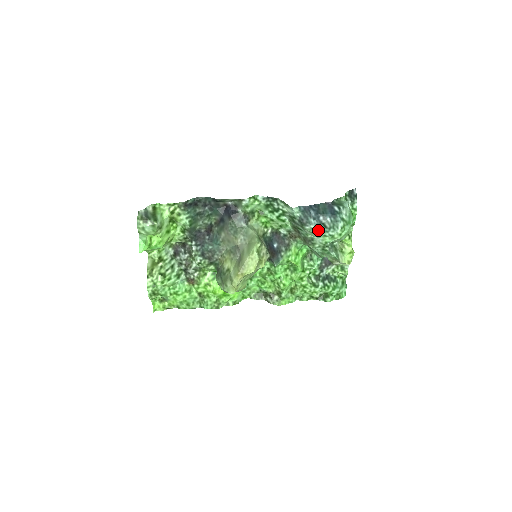
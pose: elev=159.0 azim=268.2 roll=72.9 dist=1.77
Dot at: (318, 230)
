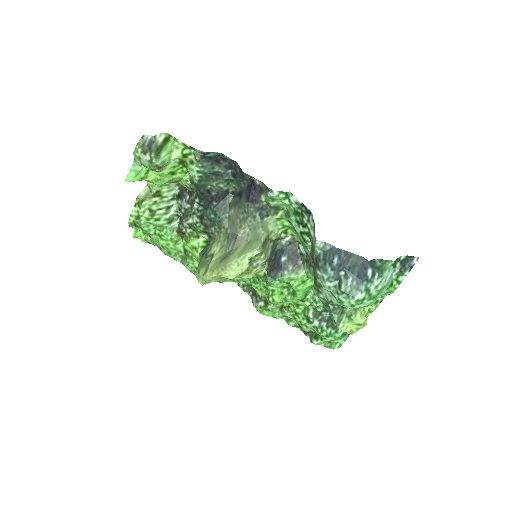
Dot at: (329, 284)
